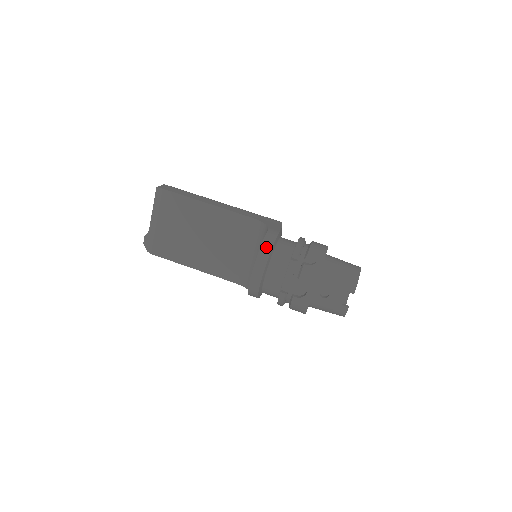
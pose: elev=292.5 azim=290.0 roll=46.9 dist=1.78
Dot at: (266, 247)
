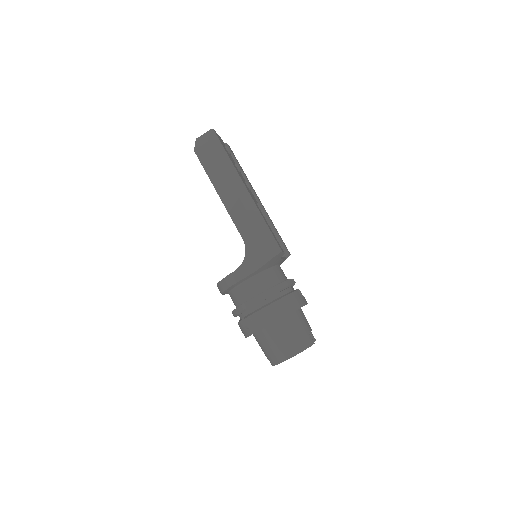
Dot at: (222, 285)
